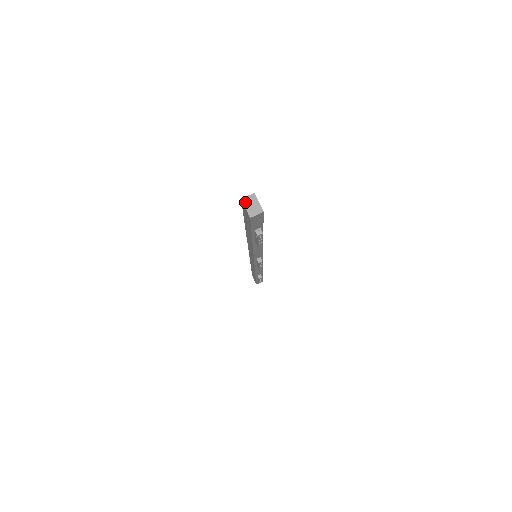
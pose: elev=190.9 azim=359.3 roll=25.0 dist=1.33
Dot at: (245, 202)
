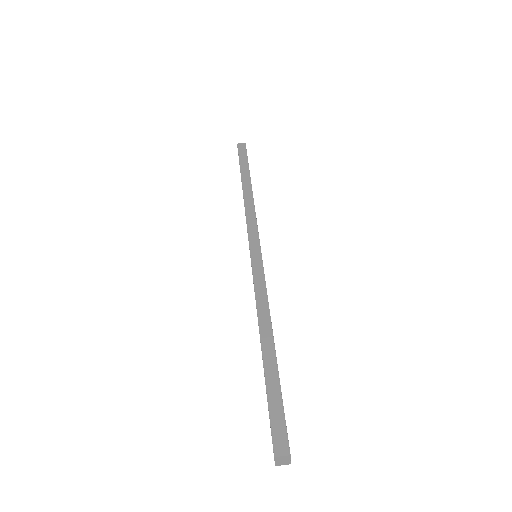
Dot at: (277, 459)
